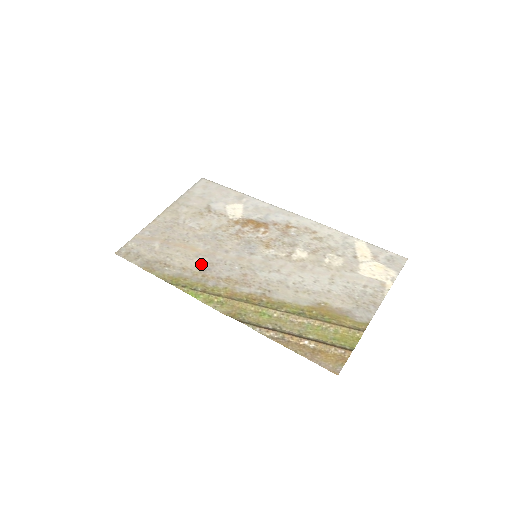
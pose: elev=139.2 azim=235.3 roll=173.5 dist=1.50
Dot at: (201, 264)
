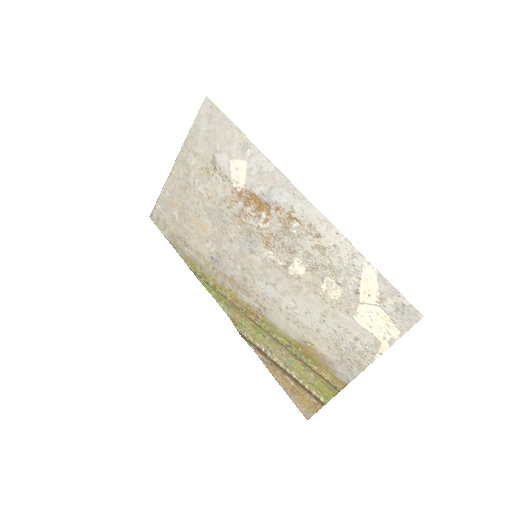
Dot at: (211, 252)
